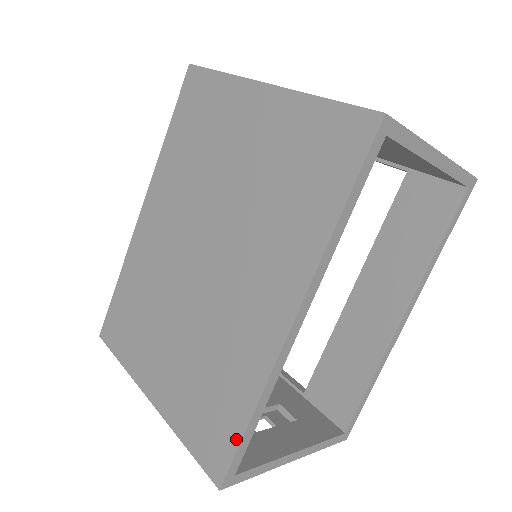
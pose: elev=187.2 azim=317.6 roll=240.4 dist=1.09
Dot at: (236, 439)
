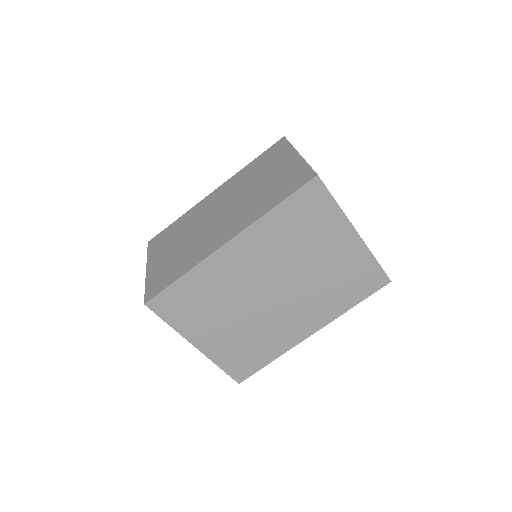
Dot at: (259, 368)
